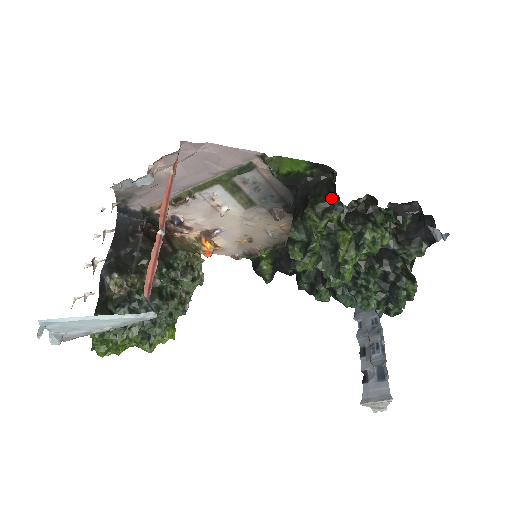
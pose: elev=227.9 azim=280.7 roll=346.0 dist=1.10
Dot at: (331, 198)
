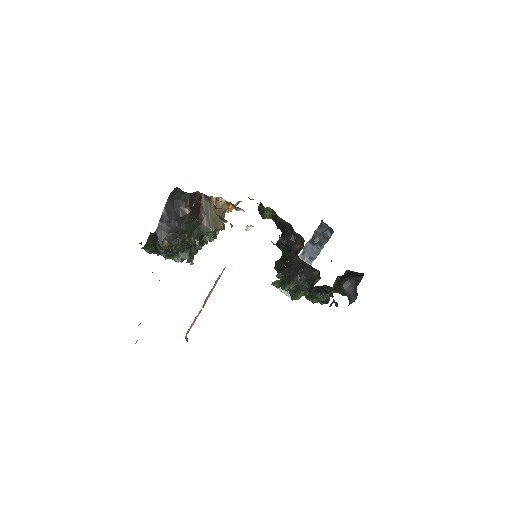
Dot at: (308, 286)
